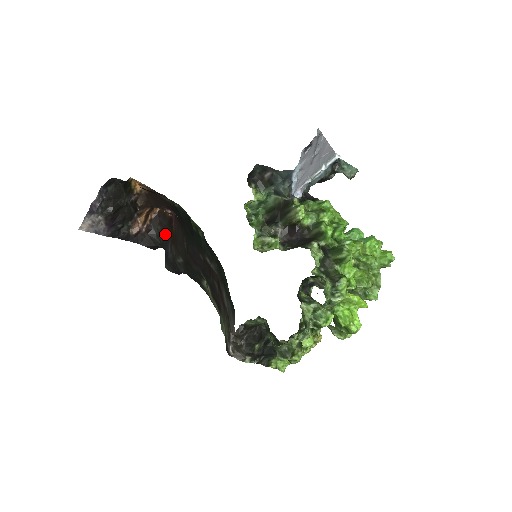
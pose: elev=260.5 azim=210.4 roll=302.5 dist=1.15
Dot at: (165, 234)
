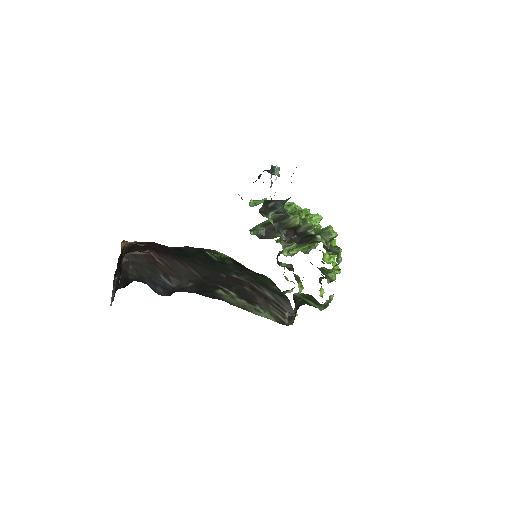
Dot at: (144, 270)
